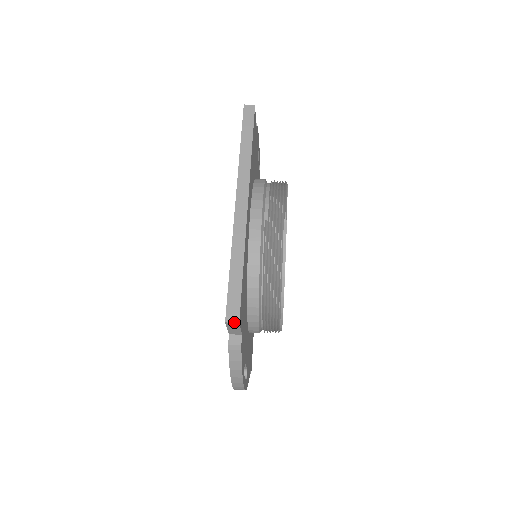
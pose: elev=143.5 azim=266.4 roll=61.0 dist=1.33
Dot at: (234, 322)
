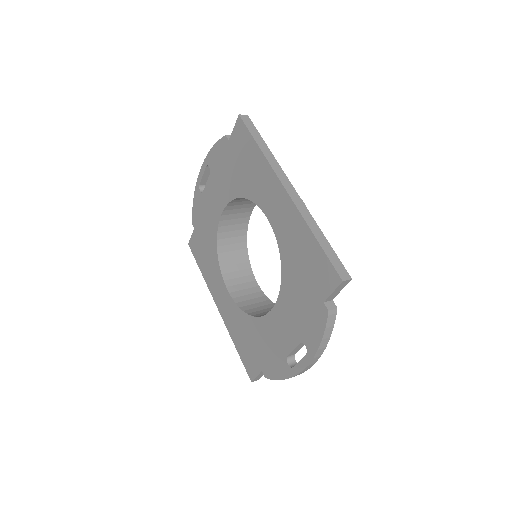
Dot at: (348, 279)
